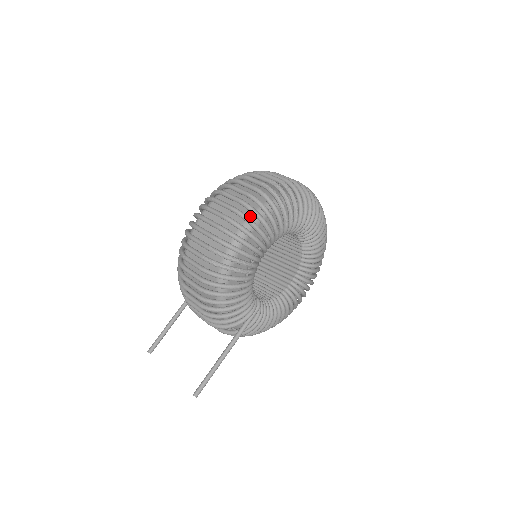
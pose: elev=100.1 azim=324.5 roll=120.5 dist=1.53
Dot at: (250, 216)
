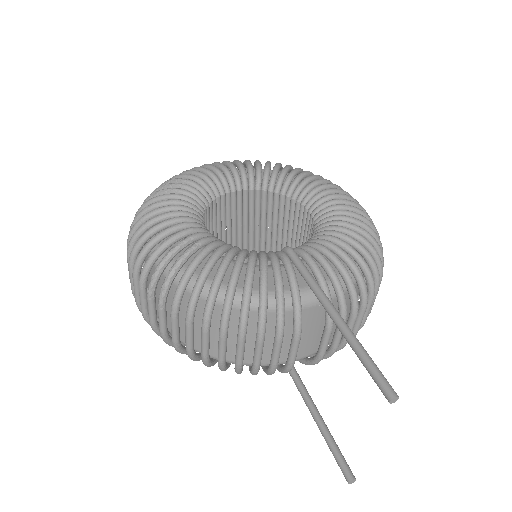
Dot at: occluded
